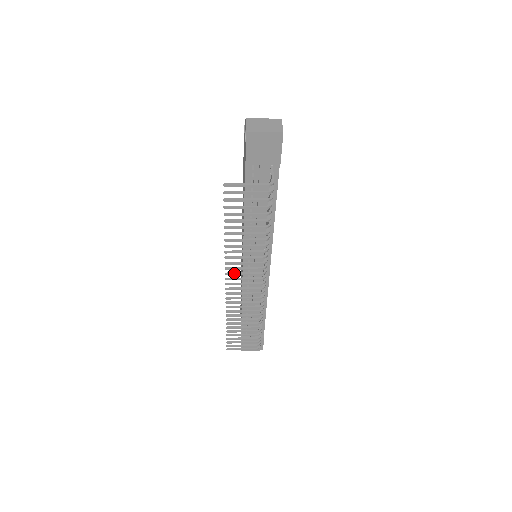
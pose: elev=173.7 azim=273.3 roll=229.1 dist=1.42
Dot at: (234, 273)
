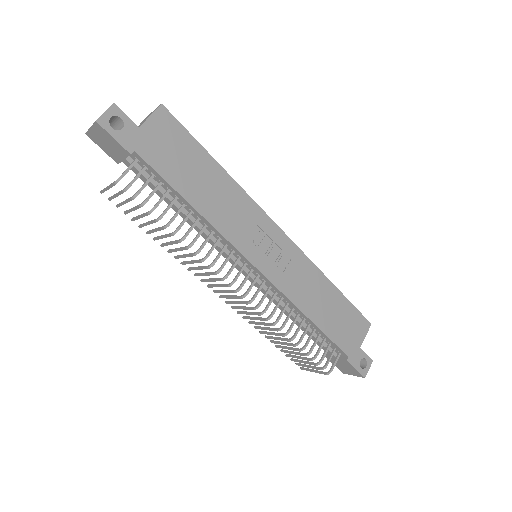
Dot at: (205, 279)
